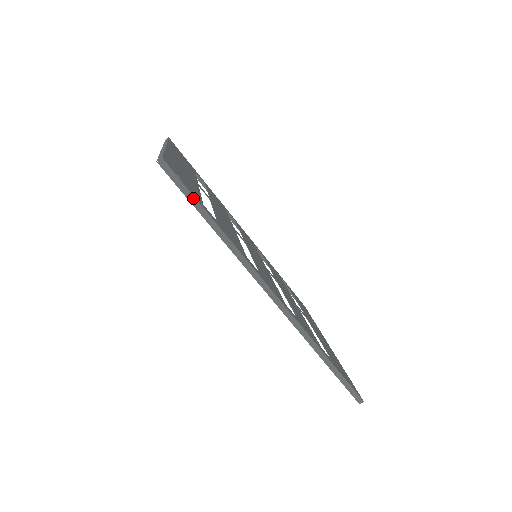
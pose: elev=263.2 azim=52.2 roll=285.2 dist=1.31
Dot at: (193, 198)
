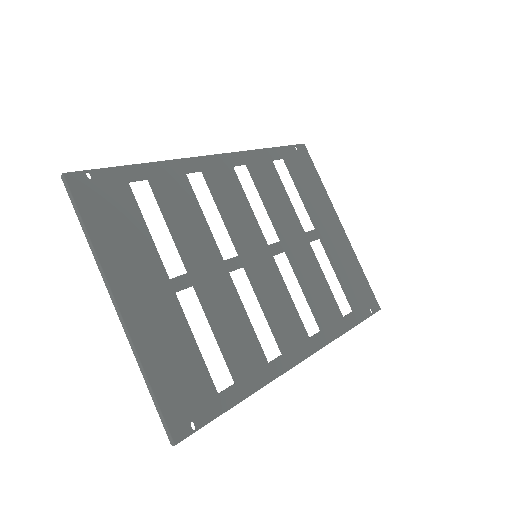
Dot at: occluded
